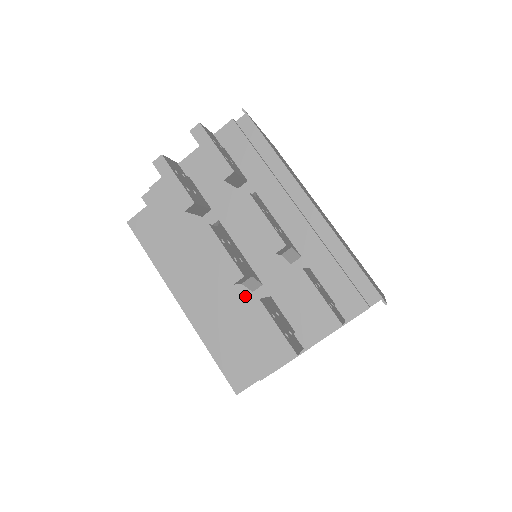
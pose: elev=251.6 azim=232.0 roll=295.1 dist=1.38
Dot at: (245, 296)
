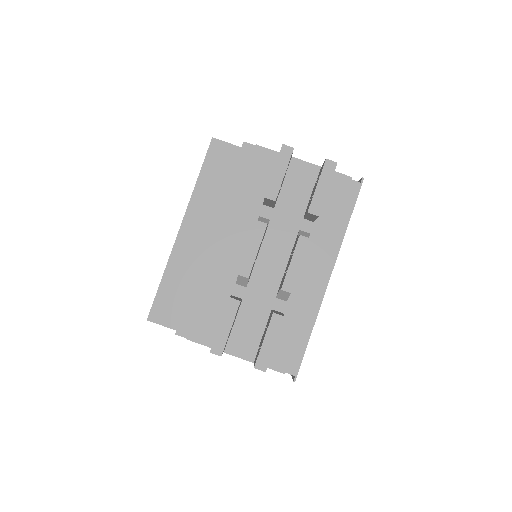
Dot at: (229, 280)
